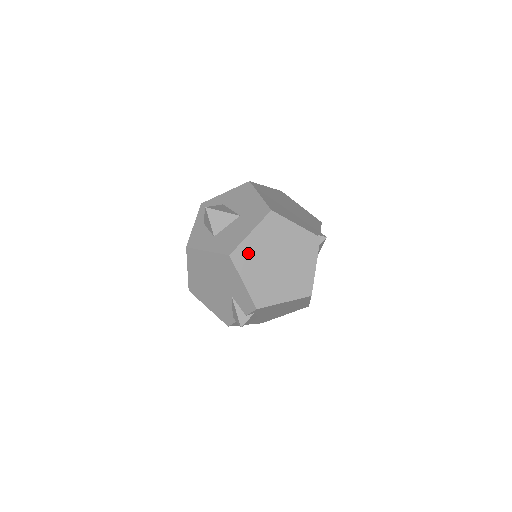
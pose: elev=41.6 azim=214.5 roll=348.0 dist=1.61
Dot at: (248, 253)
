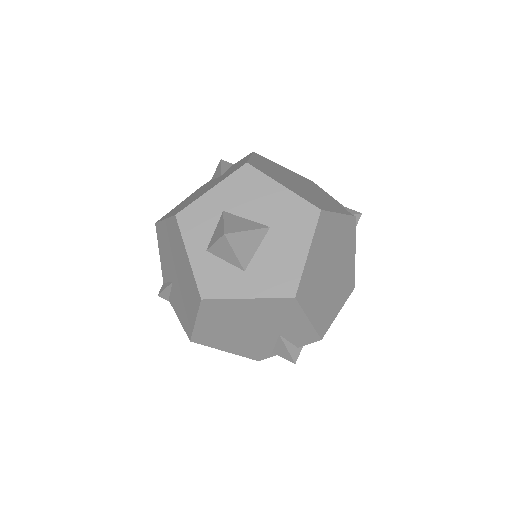
Dot at: (309, 281)
